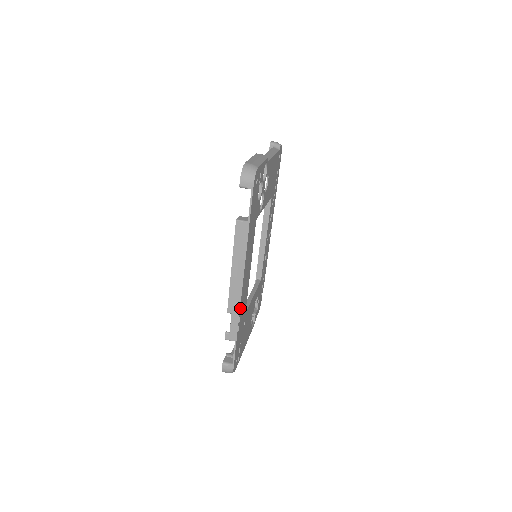
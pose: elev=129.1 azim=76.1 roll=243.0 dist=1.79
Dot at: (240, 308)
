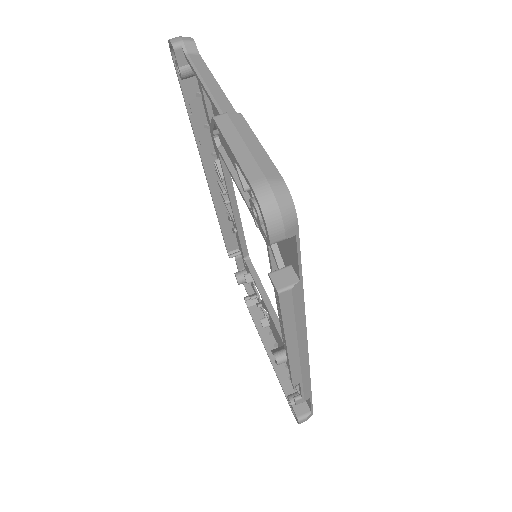
Dot at: (308, 368)
